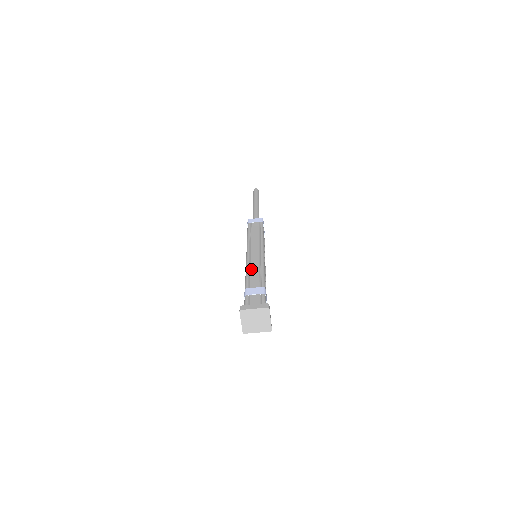
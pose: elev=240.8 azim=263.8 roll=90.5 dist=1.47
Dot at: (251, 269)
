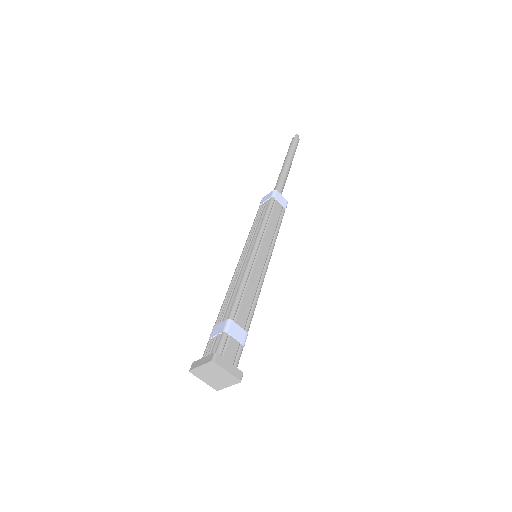
Dot at: (248, 287)
